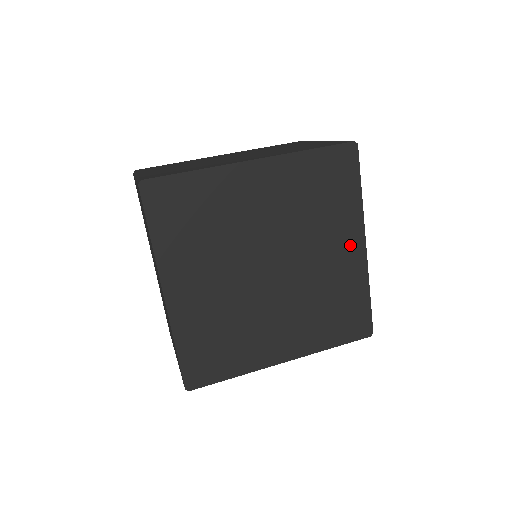
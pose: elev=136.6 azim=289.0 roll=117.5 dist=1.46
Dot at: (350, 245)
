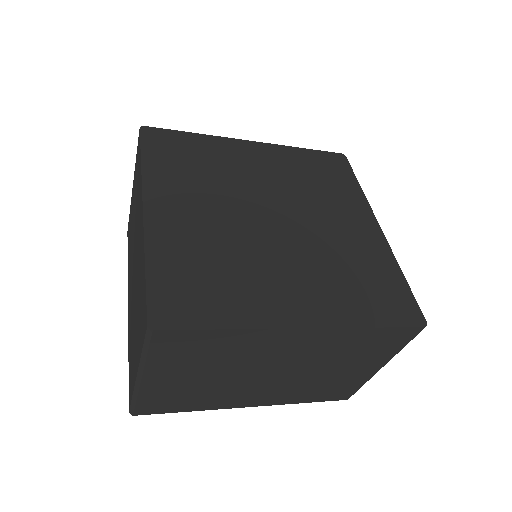
Dot at: (362, 222)
